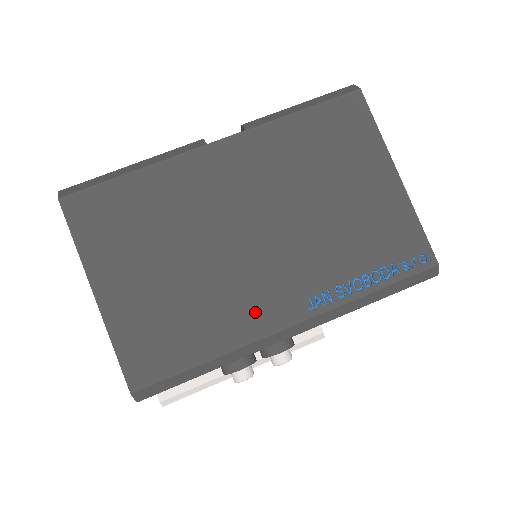
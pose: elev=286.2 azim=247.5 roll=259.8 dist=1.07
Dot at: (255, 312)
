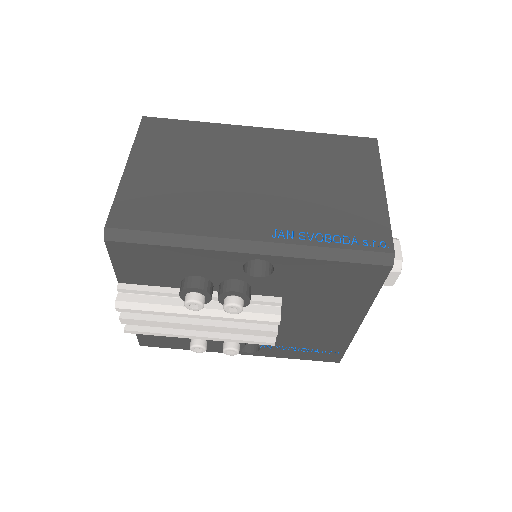
Dot at: (229, 220)
